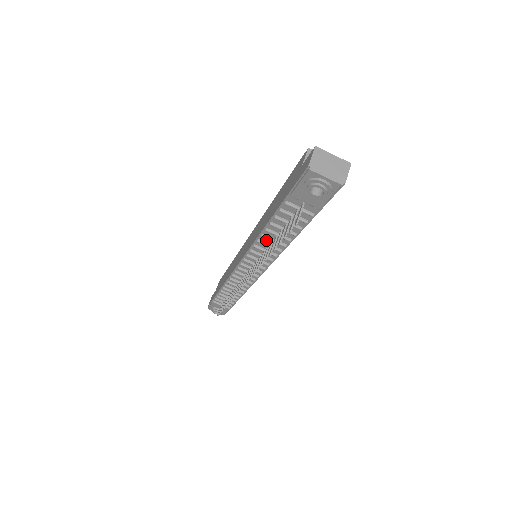
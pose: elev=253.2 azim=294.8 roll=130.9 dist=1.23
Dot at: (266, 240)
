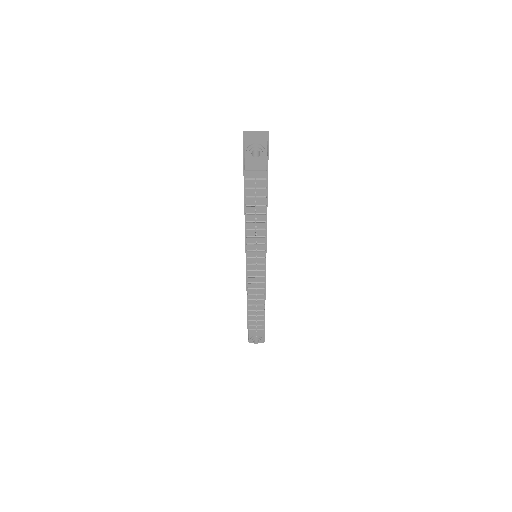
Dot at: (251, 225)
